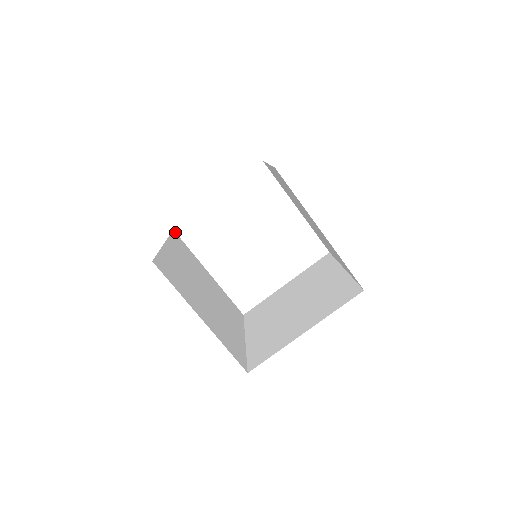
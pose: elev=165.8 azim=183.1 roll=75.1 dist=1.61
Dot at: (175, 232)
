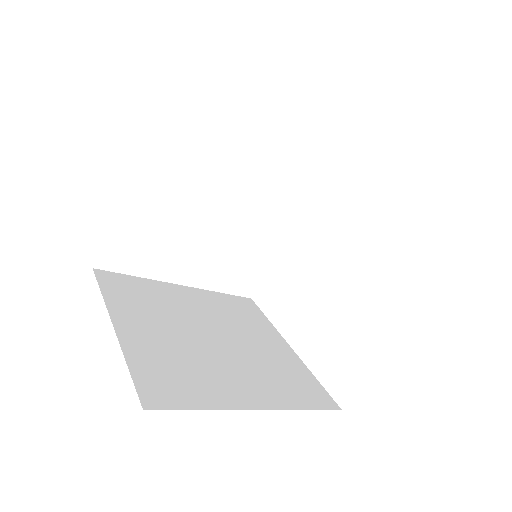
Dot at: (253, 301)
